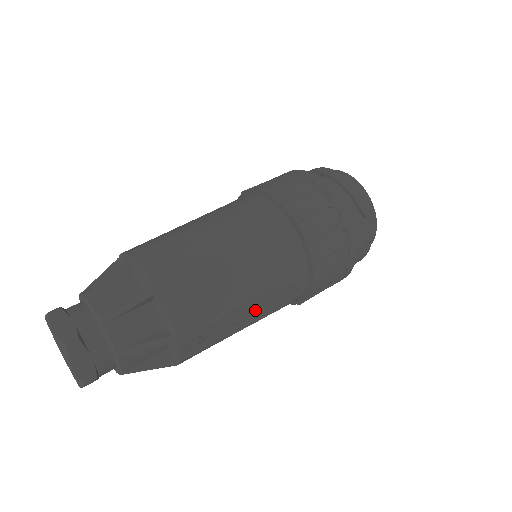
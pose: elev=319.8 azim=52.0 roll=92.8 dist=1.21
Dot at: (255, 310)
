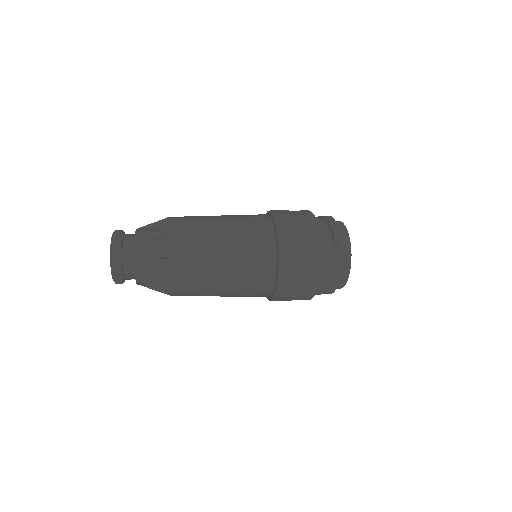
Dot at: (231, 276)
